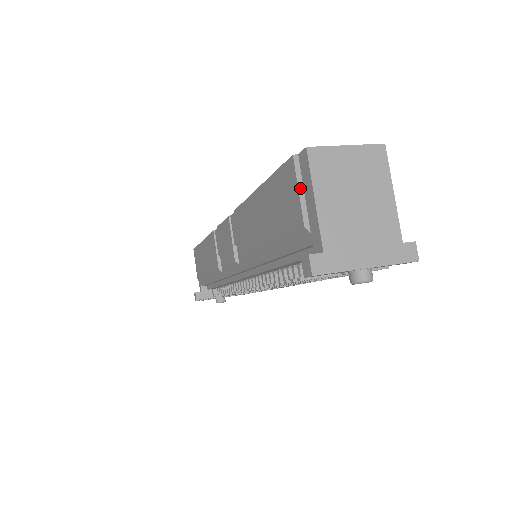
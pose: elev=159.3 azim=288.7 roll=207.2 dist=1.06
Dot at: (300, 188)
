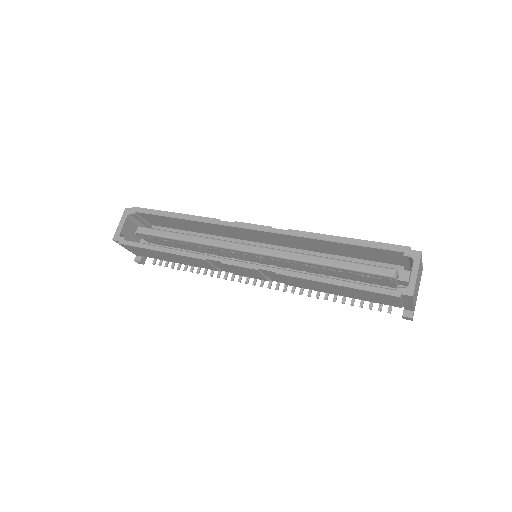
Dot at: (401, 302)
